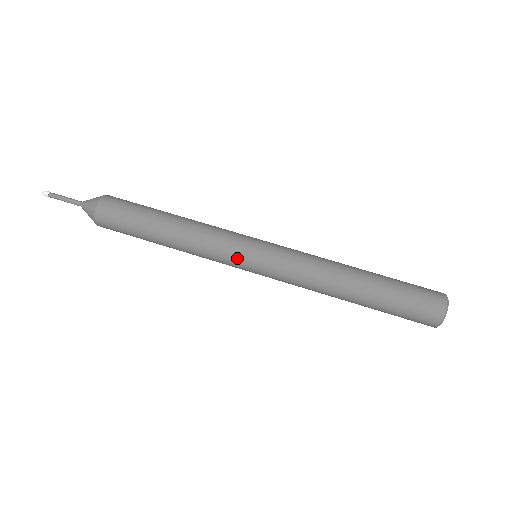
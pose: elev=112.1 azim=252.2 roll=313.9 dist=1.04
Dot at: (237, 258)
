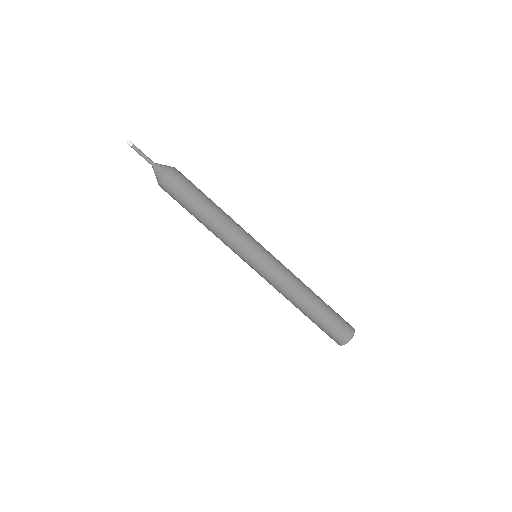
Dot at: (246, 253)
